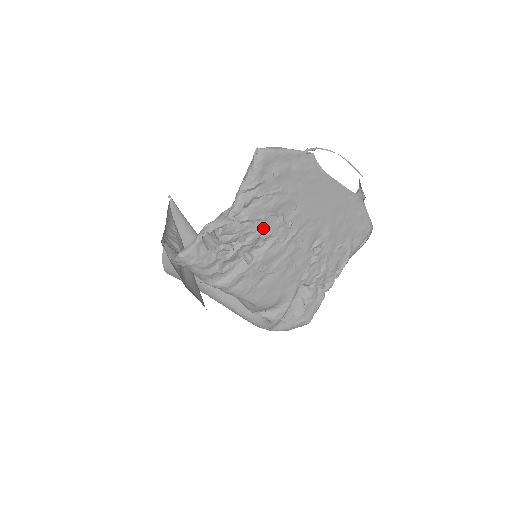
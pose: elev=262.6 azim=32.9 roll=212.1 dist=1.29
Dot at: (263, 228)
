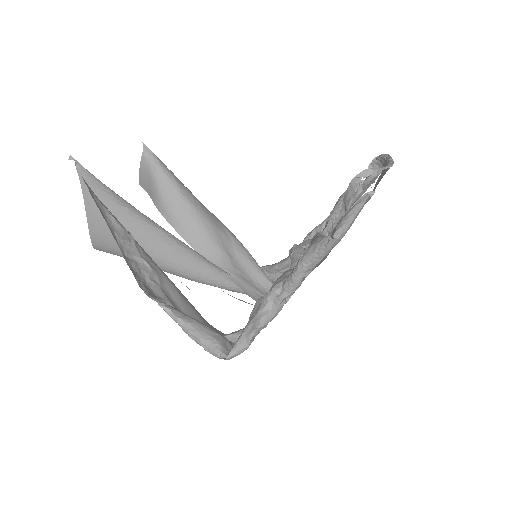
Dot at: occluded
